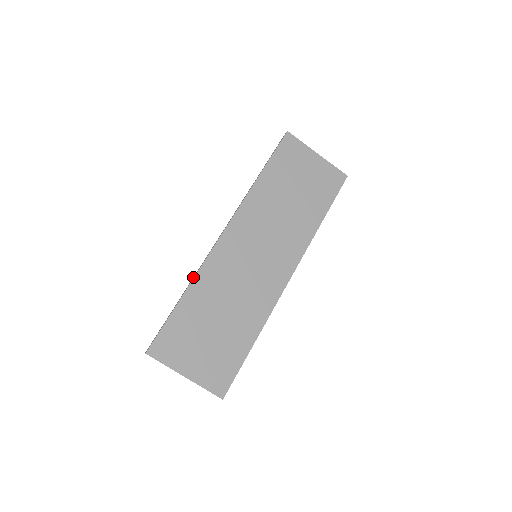
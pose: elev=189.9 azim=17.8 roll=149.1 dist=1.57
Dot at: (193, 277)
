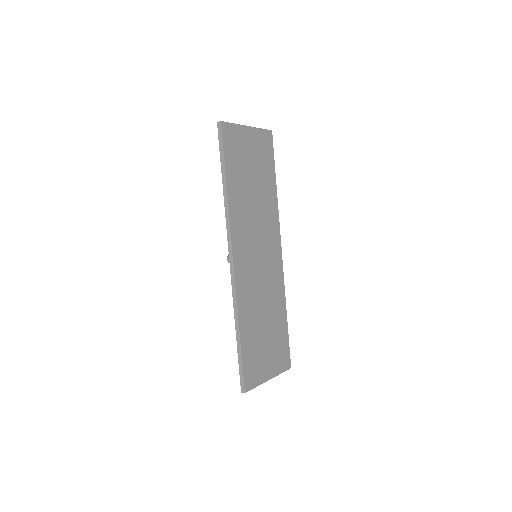
Dot at: (235, 313)
